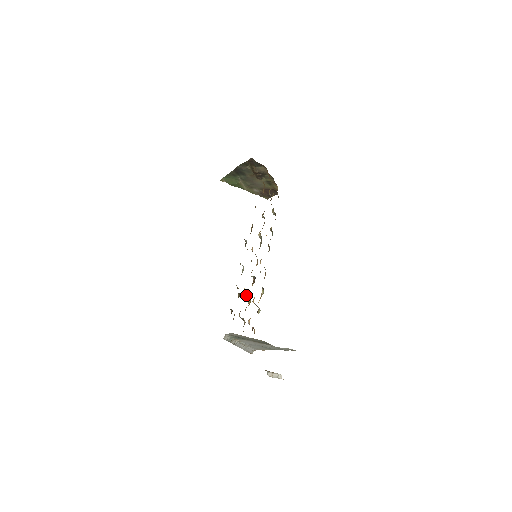
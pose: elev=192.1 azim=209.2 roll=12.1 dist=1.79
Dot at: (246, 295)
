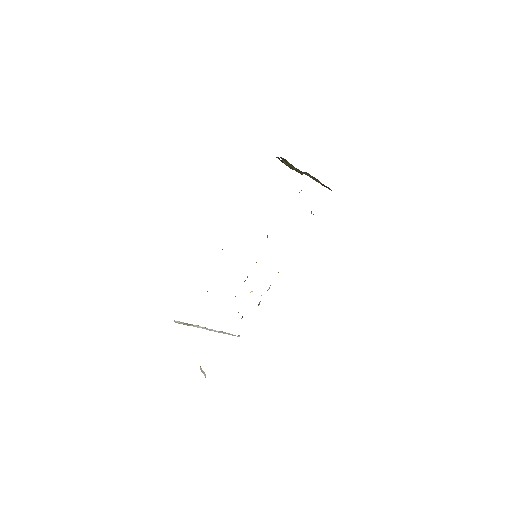
Dot at: occluded
